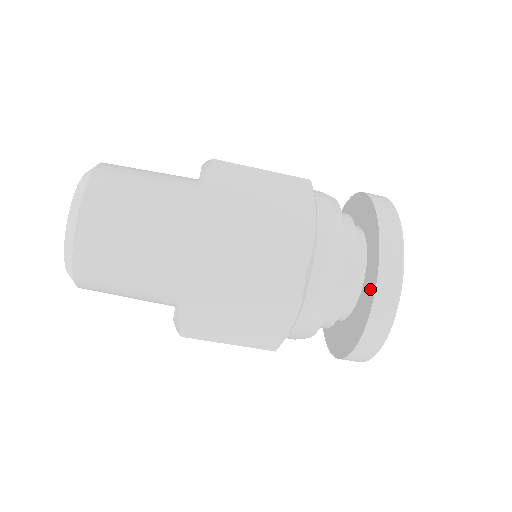
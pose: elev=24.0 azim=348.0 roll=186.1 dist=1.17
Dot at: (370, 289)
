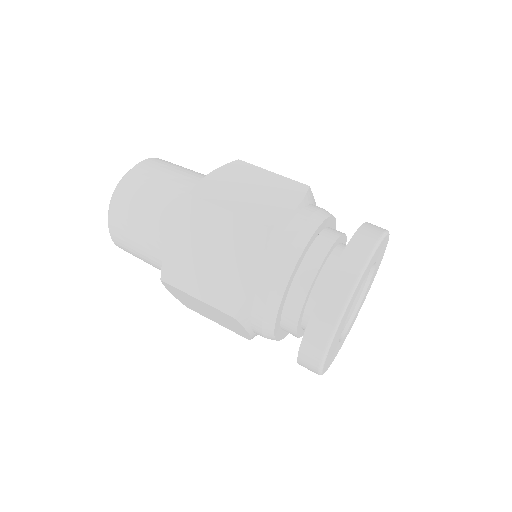
Dot at: occluded
